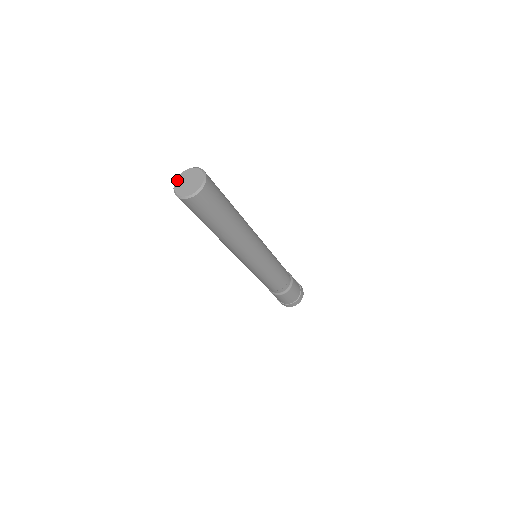
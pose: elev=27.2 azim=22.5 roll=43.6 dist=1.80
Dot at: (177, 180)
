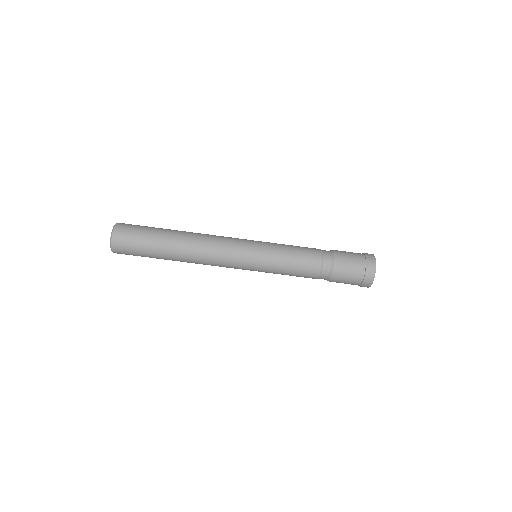
Dot at: occluded
